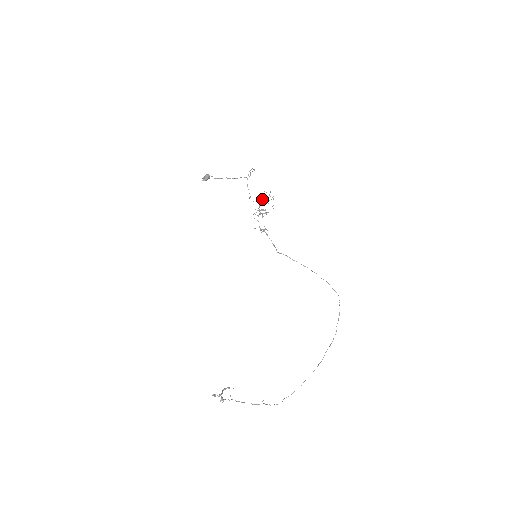
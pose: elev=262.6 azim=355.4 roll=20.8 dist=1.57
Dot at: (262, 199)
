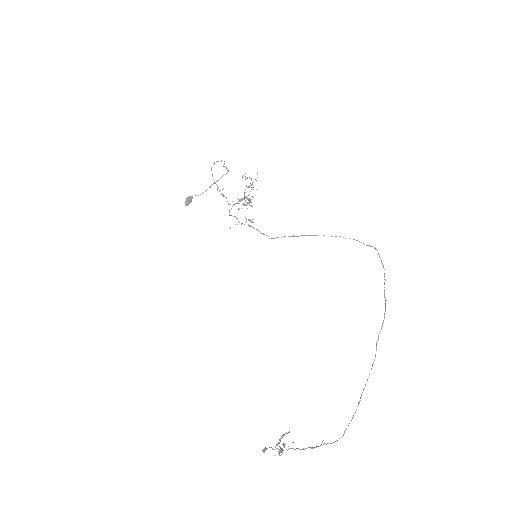
Dot at: (246, 186)
